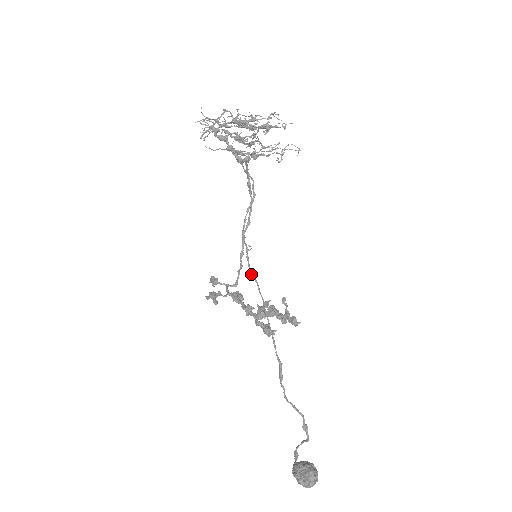
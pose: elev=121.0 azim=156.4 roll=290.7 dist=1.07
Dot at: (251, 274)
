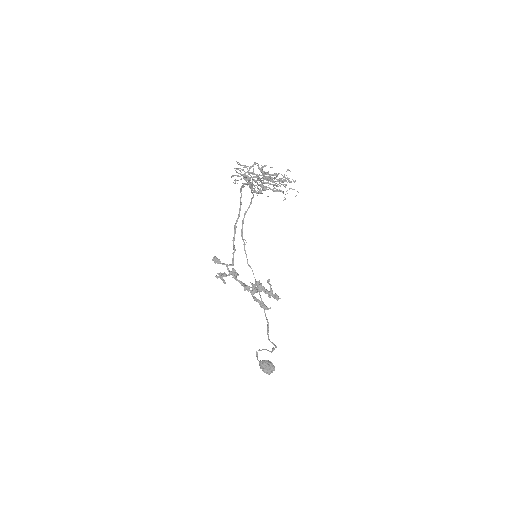
Dot at: occluded
